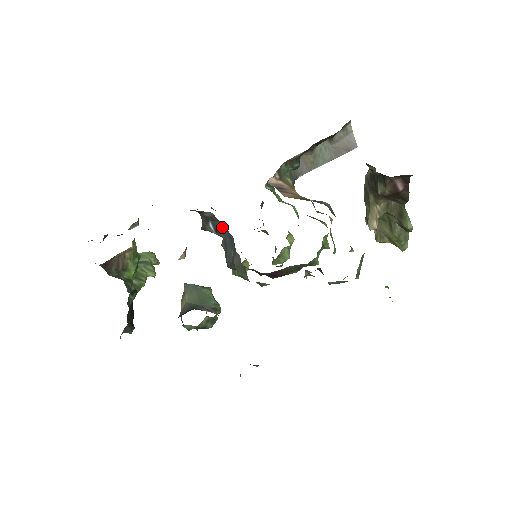
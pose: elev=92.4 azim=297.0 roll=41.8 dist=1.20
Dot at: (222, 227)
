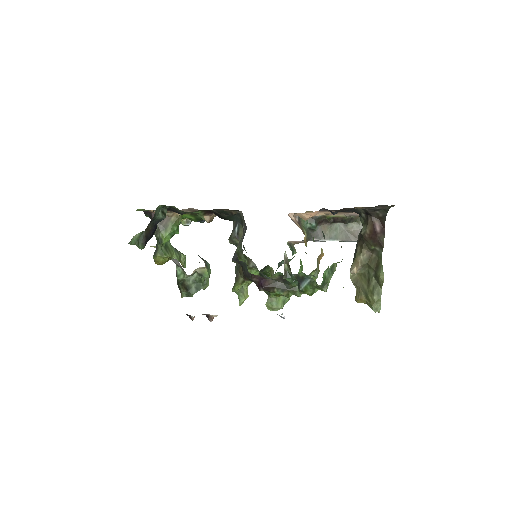
Dot at: occluded
